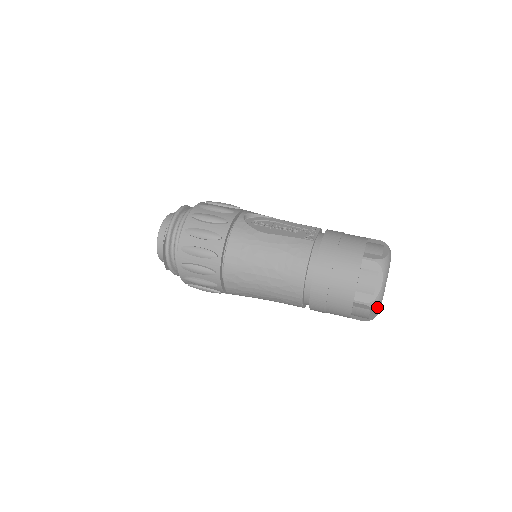
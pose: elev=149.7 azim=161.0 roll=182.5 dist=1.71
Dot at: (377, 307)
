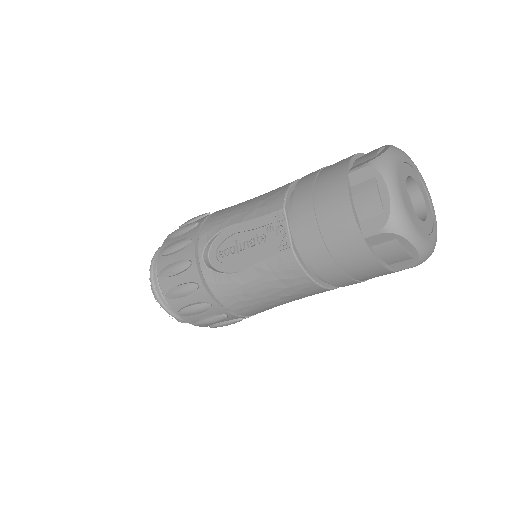
Dot at: (429, 254)
